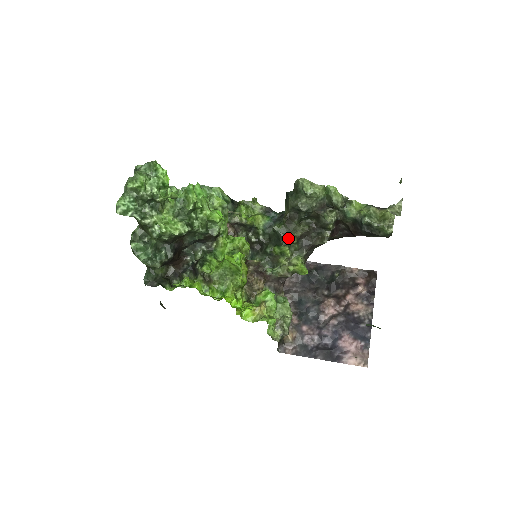
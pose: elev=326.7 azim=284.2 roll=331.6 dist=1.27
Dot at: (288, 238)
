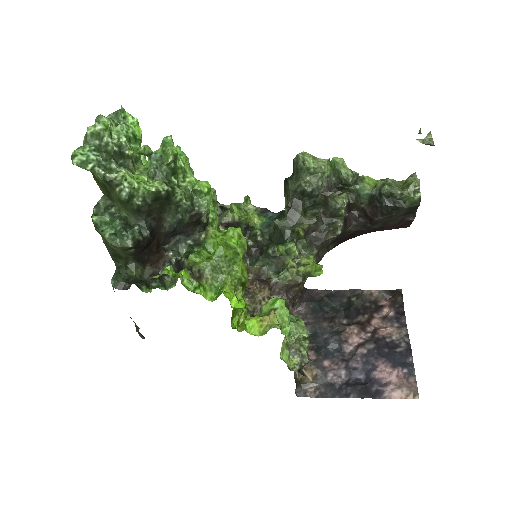
Dot at: (293, 231)
